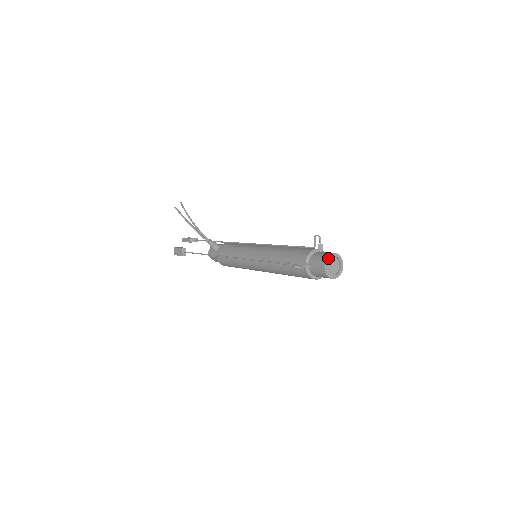
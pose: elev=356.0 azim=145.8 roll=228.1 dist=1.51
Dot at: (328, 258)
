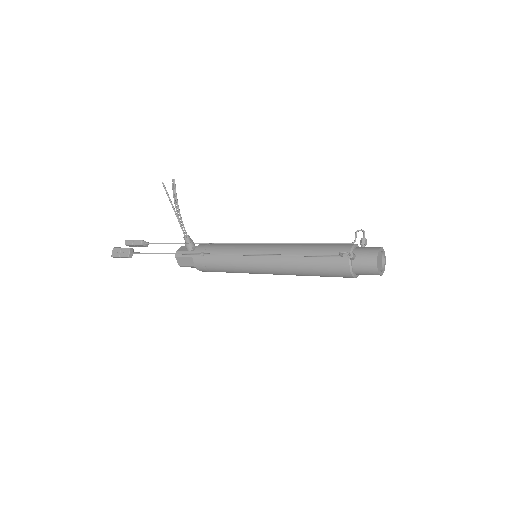
Dot at: (380, 250)
